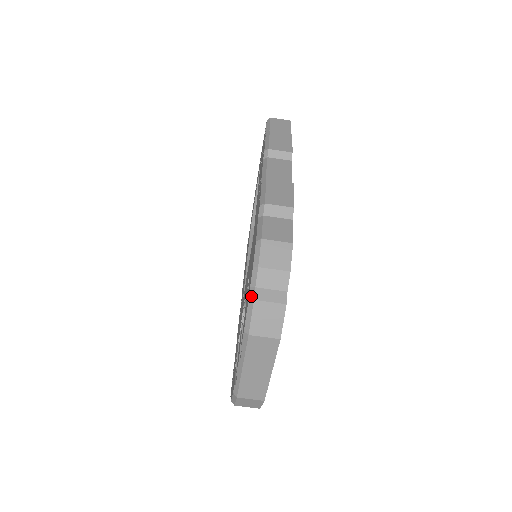
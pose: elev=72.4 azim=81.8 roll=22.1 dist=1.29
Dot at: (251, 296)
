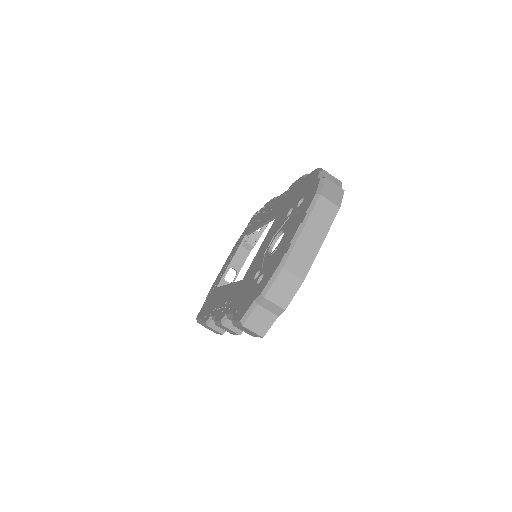
Dot at: (322, 178)
